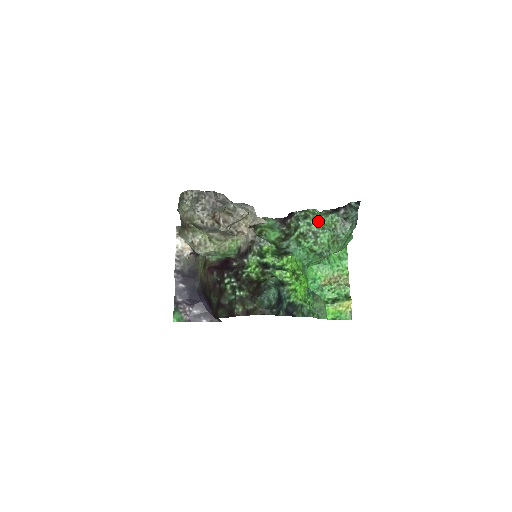
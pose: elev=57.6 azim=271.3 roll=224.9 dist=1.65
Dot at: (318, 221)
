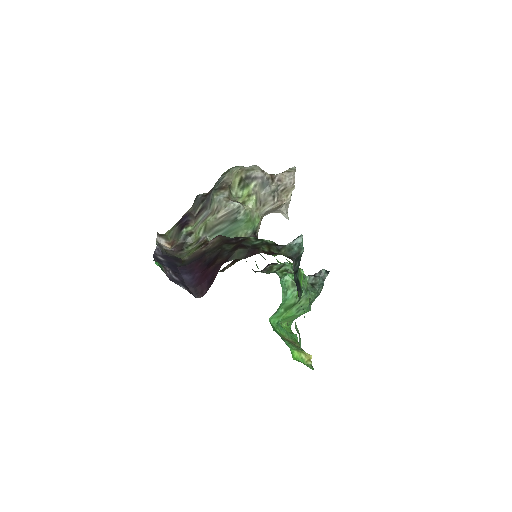
Dot at: occluded
